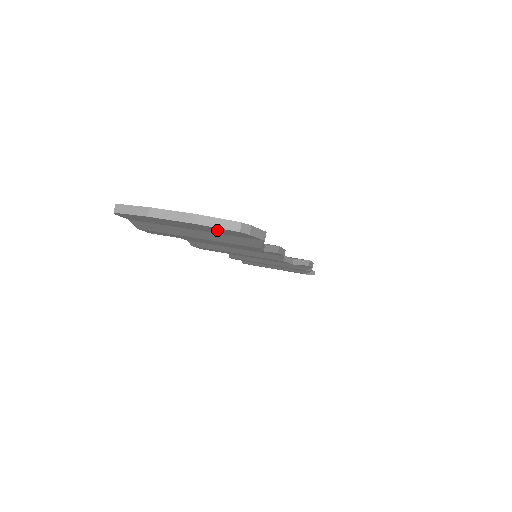
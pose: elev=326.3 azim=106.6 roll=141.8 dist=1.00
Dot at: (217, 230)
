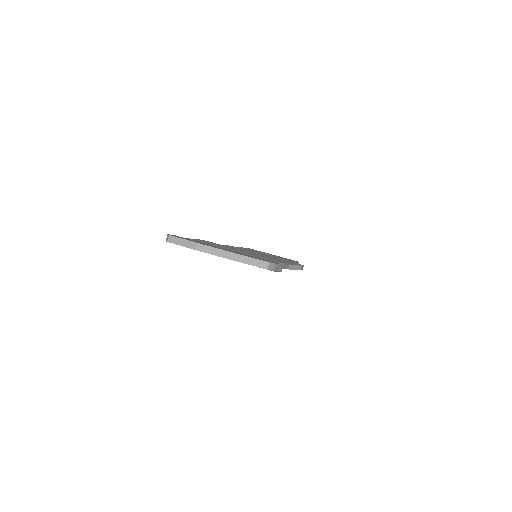
Dot at: occluded
